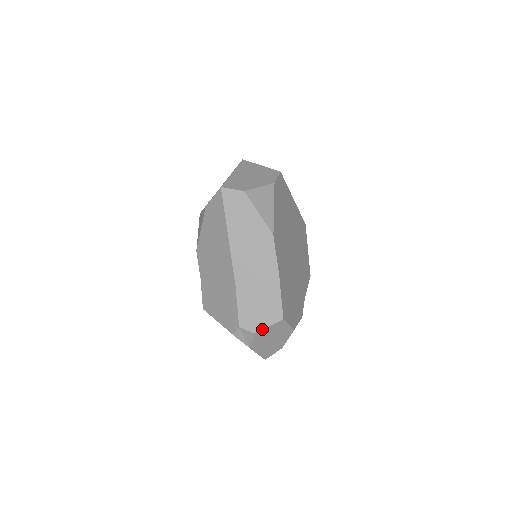
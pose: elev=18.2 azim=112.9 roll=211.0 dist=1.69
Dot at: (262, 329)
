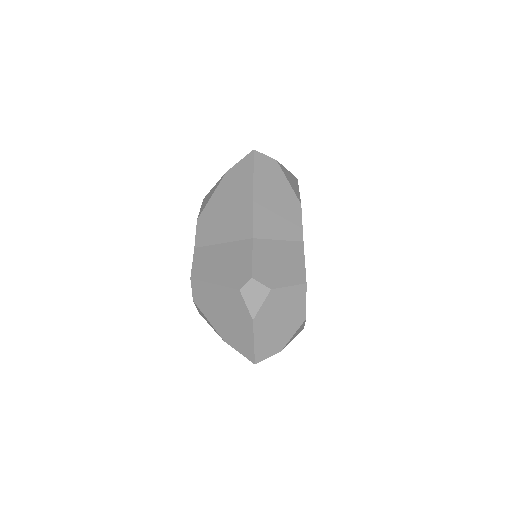
Dot at: (280, 287)
